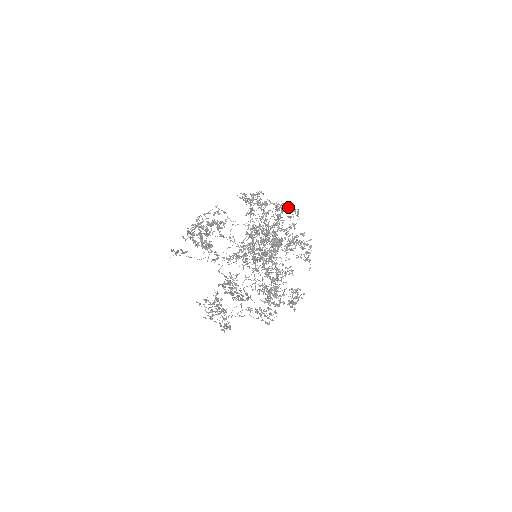
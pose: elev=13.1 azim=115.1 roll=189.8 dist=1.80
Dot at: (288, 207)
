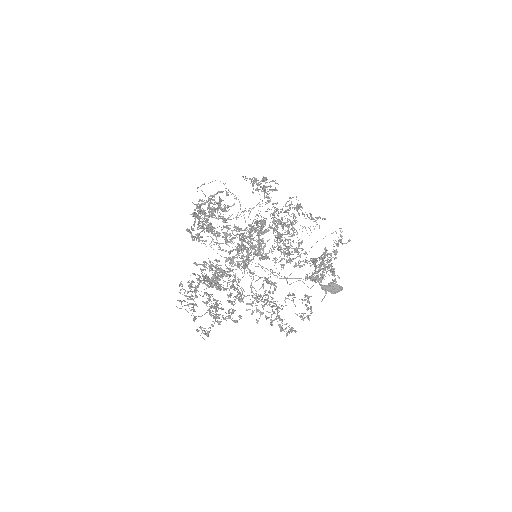
Dot at: (317, 217)
